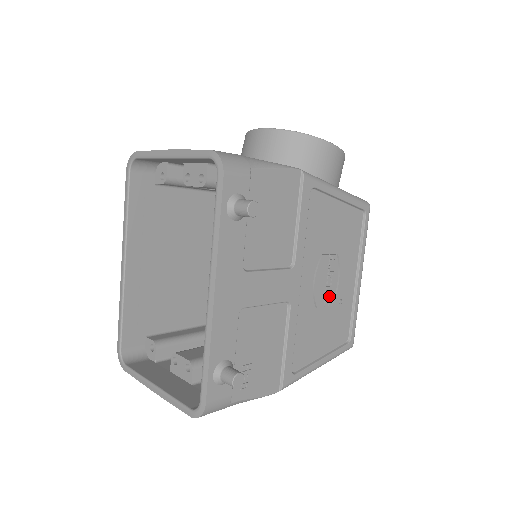
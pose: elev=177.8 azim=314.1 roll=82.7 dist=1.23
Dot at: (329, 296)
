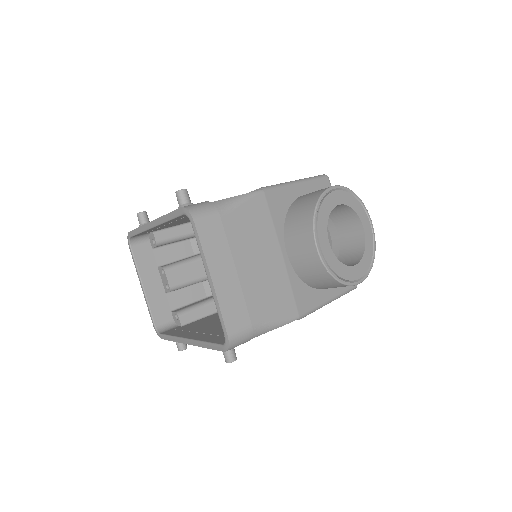
Dot at: occluded
